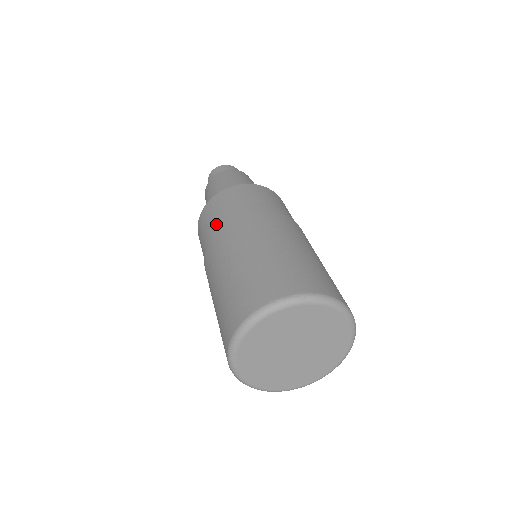
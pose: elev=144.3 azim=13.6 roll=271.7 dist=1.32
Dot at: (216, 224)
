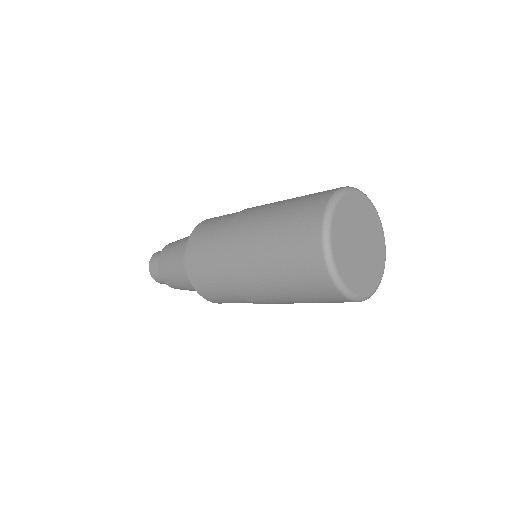
Dot at: (220, 226)
